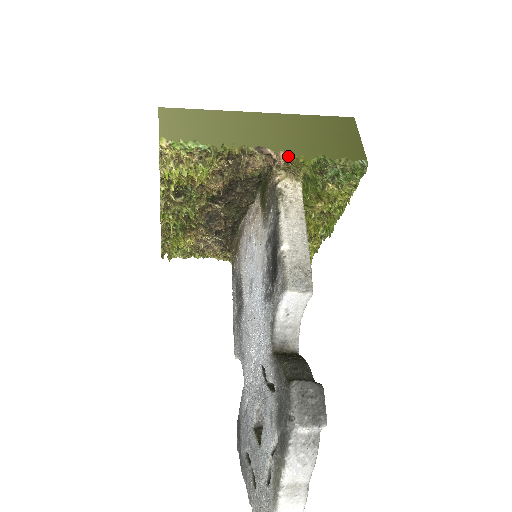
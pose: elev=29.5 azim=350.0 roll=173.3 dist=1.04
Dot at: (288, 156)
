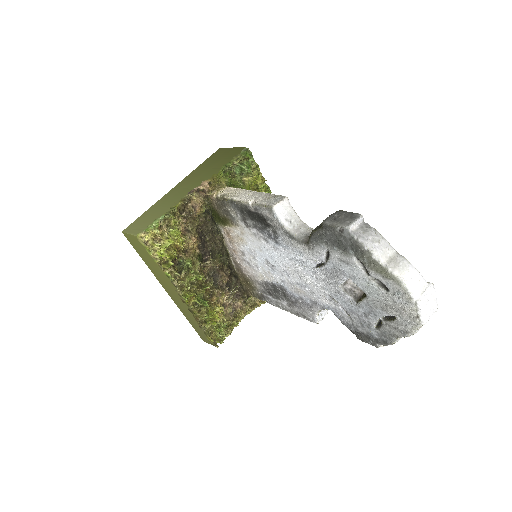
Dot at: (207, 181)
